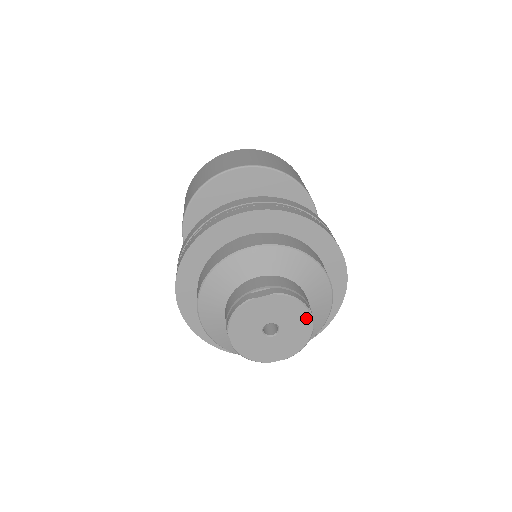
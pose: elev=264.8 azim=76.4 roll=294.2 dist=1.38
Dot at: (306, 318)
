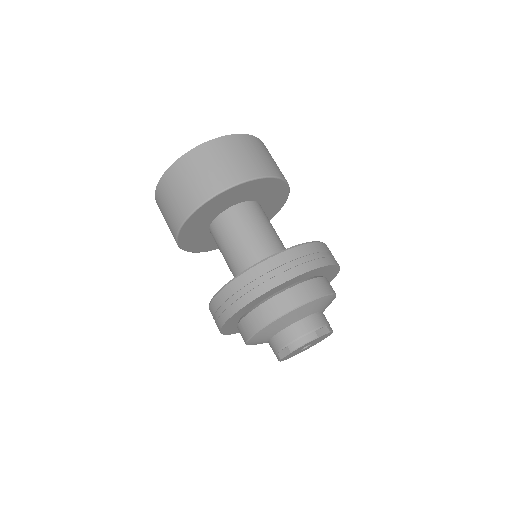
Dot at: (320, 337)
